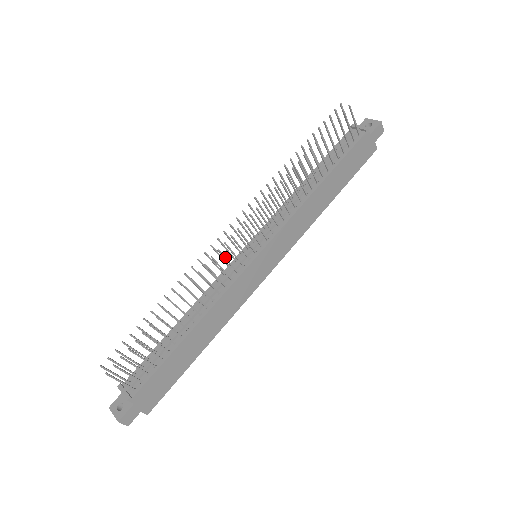
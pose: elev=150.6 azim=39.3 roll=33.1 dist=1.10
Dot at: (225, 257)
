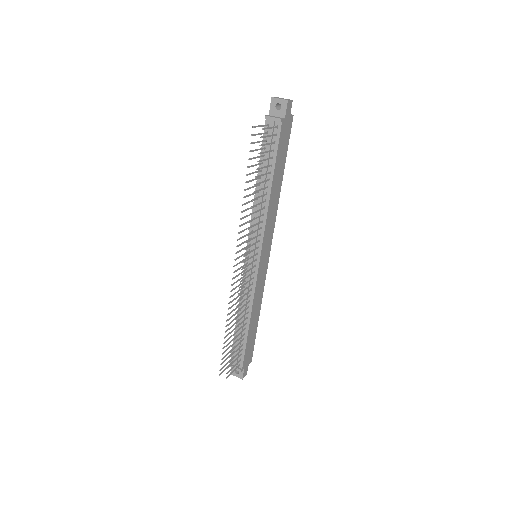
Dot at: occluded
